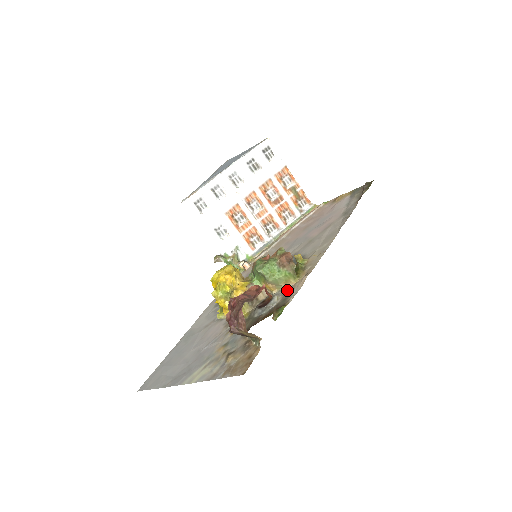
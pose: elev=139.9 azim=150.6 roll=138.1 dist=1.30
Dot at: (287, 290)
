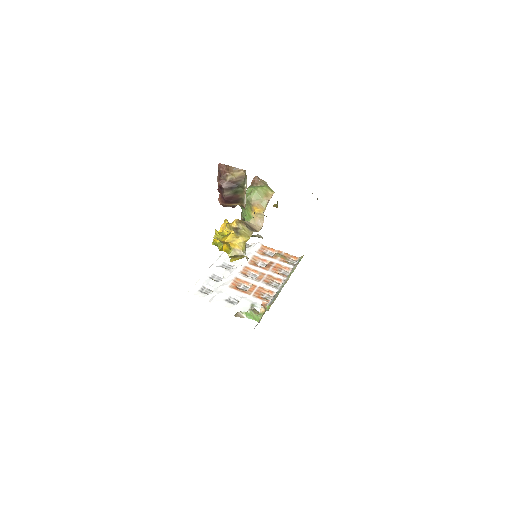
Dot at: (270, 197)
